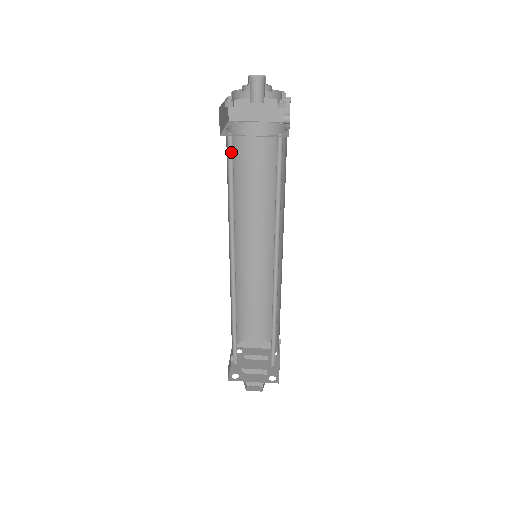
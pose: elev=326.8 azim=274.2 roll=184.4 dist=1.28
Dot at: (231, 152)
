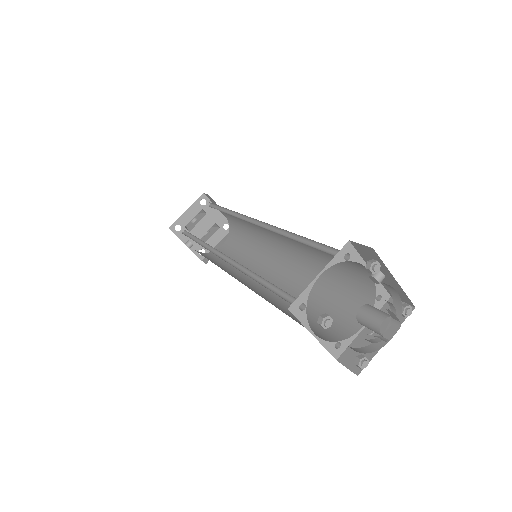
Dot at: (322, 334)
